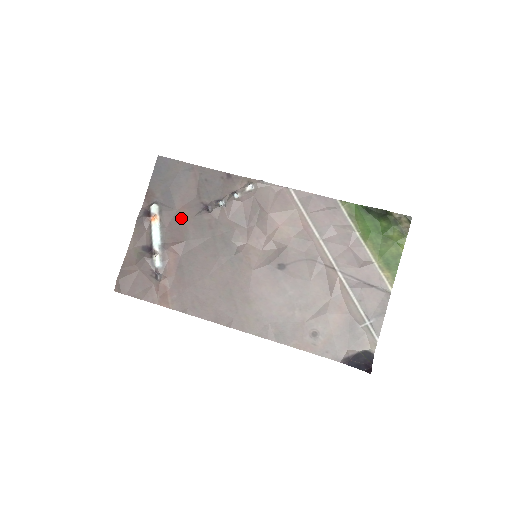
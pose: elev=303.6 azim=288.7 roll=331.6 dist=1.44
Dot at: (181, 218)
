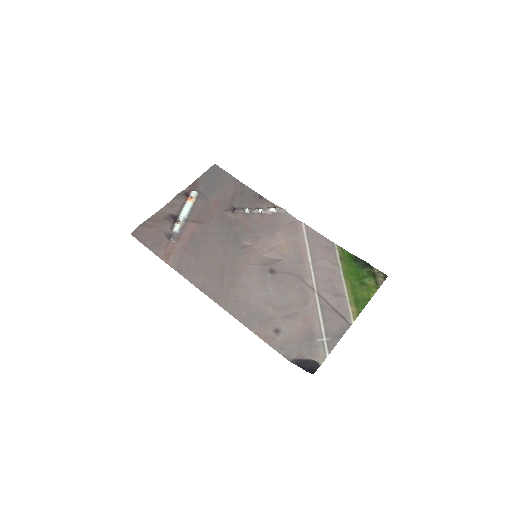
Dot at: (211, 208)
